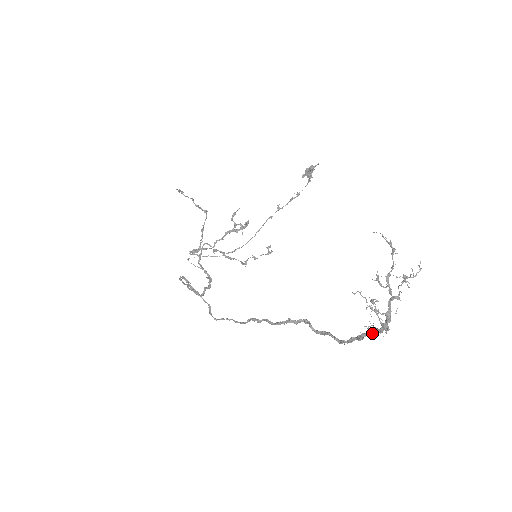
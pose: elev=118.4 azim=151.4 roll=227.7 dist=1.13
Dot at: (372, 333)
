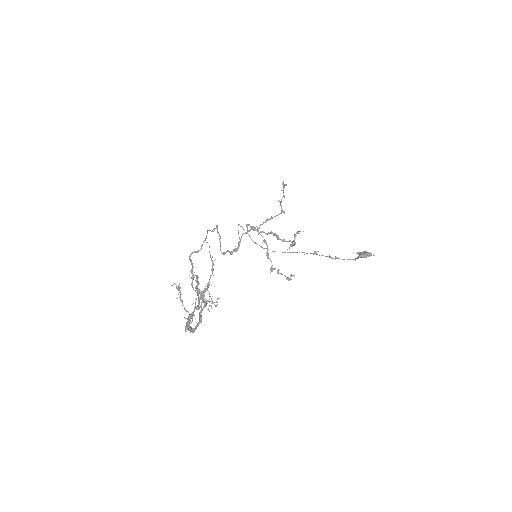
Dot at: occluded
